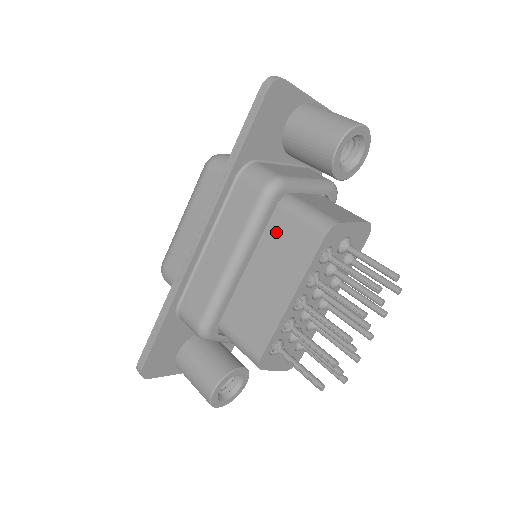
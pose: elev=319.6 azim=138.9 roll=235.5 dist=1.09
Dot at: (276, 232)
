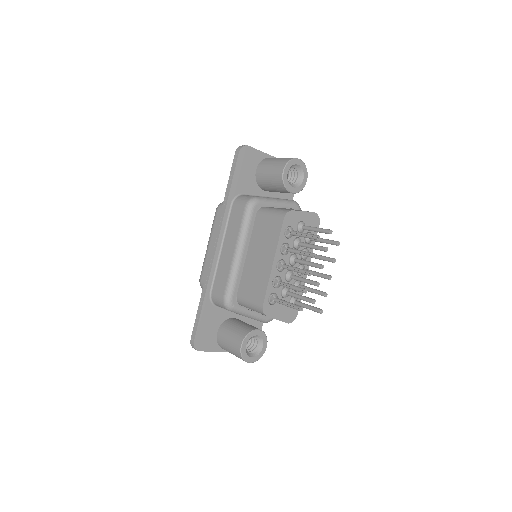
Dot at: (259, 229)
